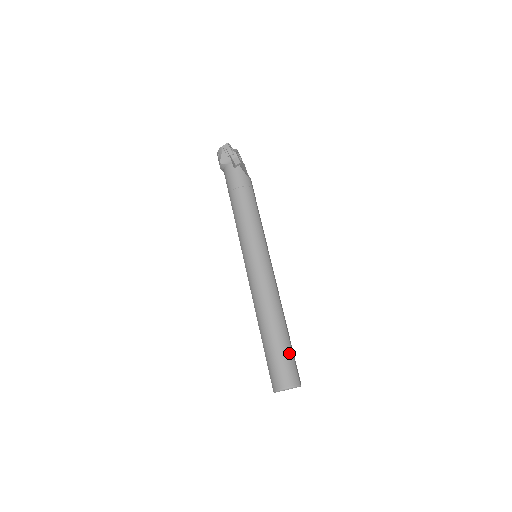
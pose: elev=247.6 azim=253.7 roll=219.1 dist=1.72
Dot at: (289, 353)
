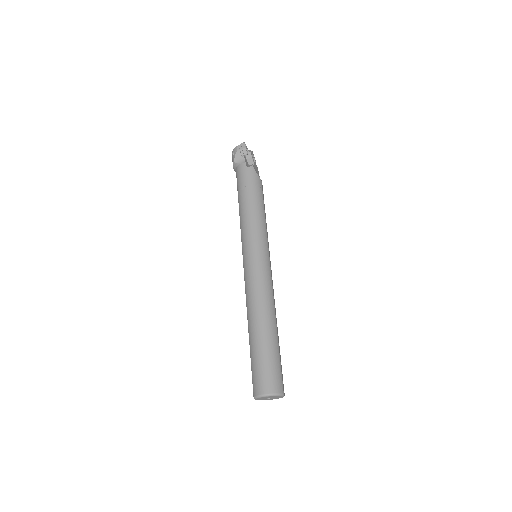
Dot at: (276, 358)
